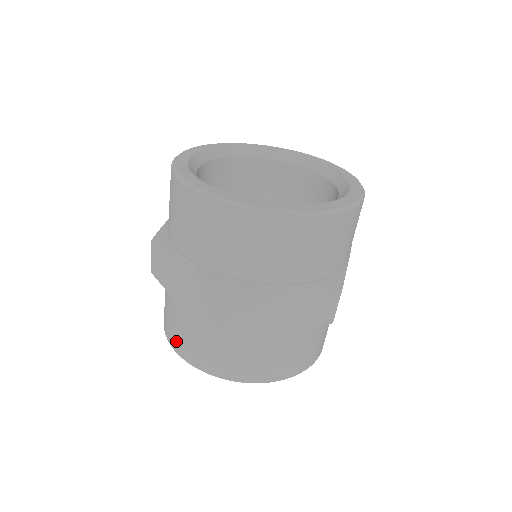
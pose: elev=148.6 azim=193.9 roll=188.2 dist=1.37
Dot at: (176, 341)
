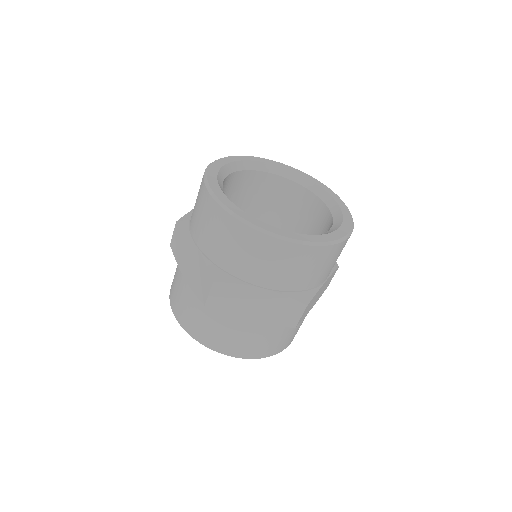
Dot at: (230, 348)
